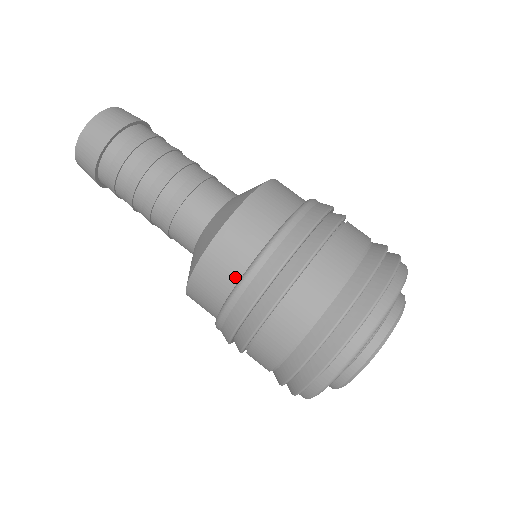
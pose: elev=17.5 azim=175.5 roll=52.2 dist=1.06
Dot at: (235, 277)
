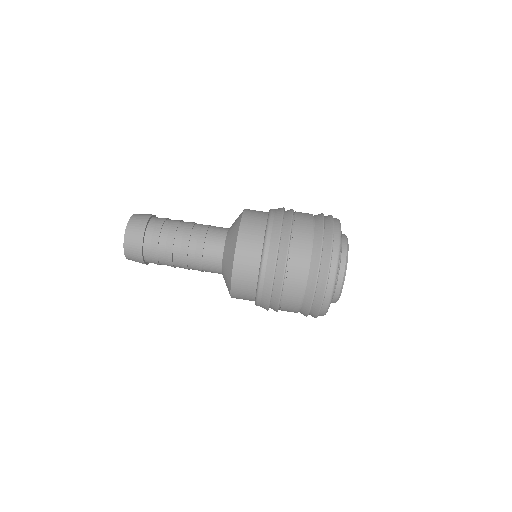
Dot at: (253, 294)
